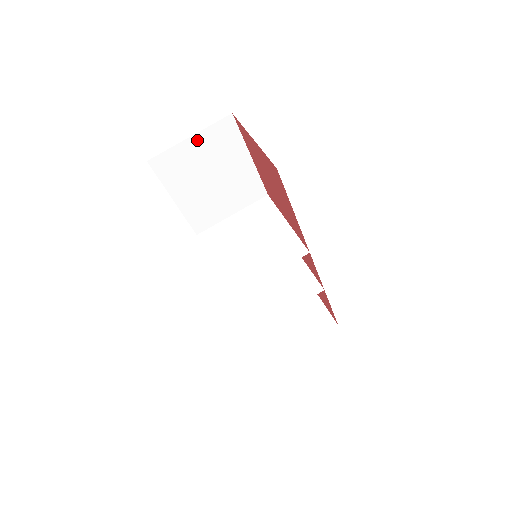
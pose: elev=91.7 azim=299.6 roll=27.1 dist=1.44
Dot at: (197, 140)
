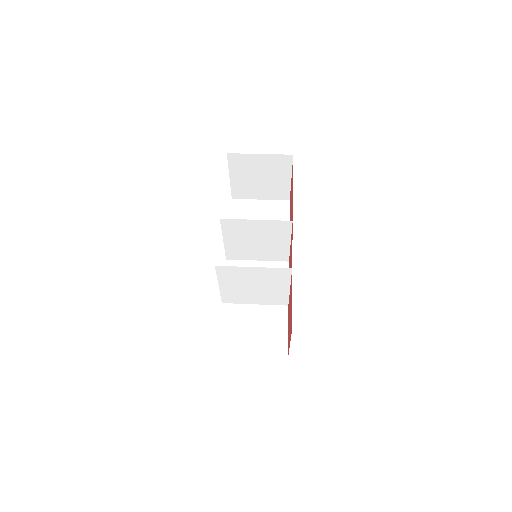
Dot at: (264, 203)
